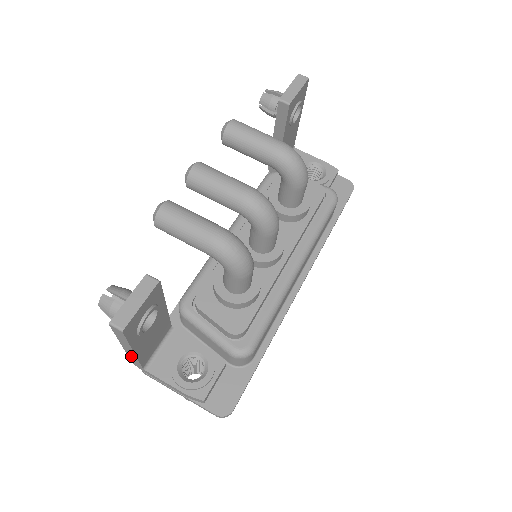
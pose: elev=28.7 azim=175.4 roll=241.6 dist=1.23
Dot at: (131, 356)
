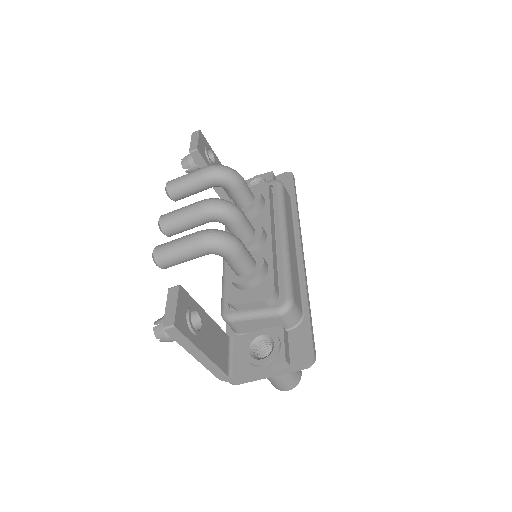
Dot at: (209, 366)
